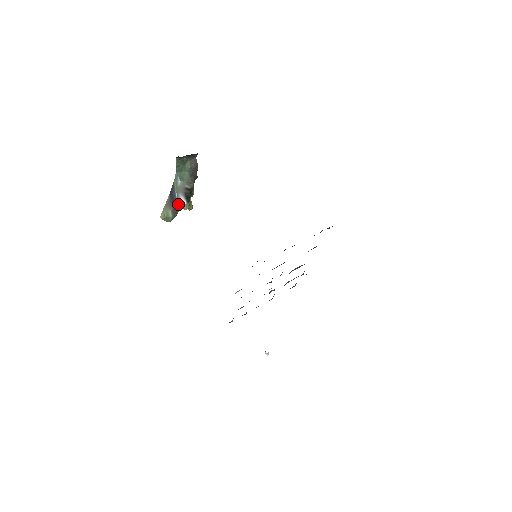
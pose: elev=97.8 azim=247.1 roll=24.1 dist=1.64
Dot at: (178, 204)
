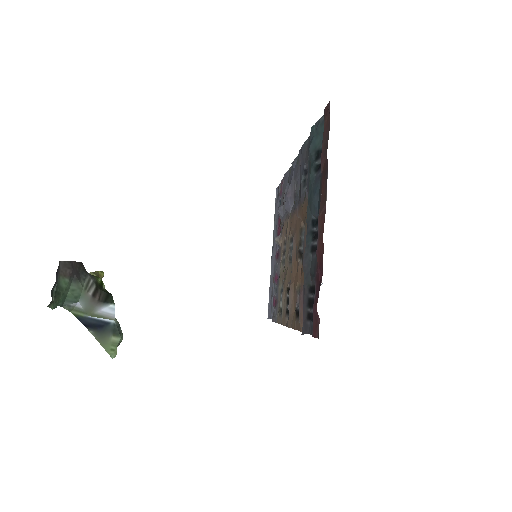
Dot at: (109, 320)
